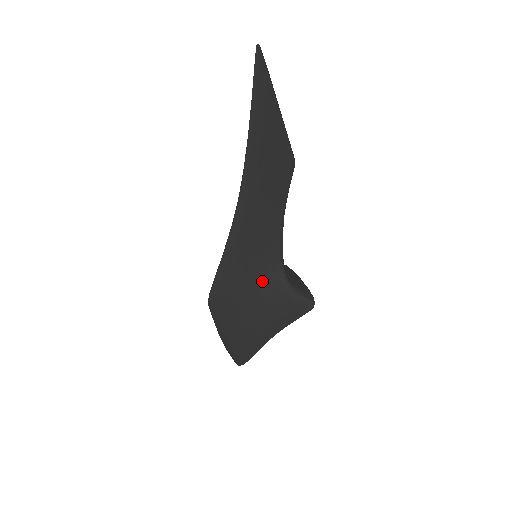
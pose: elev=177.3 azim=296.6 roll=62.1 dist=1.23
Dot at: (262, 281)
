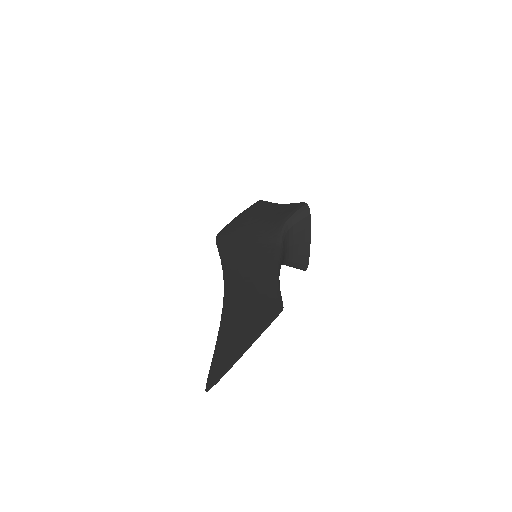
Dot at: occluded
